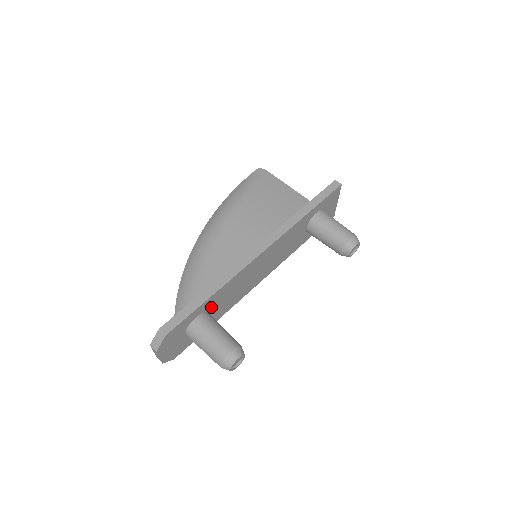
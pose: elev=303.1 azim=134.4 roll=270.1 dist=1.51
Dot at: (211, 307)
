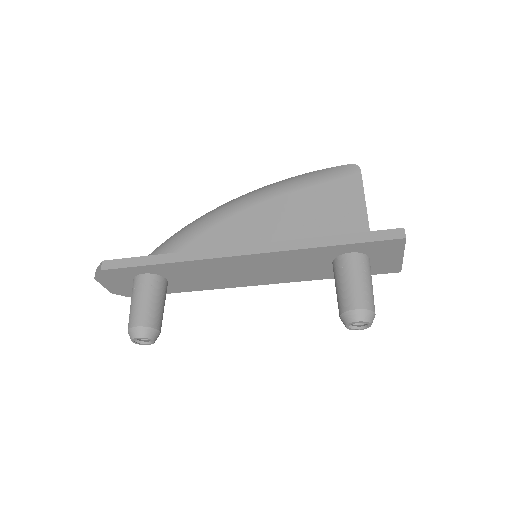
Dot at: (168, 274)
